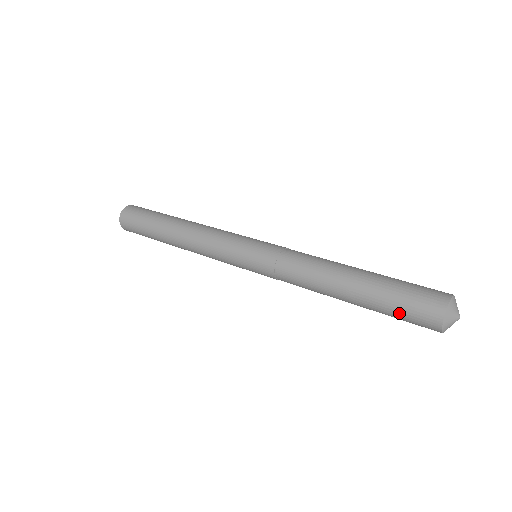
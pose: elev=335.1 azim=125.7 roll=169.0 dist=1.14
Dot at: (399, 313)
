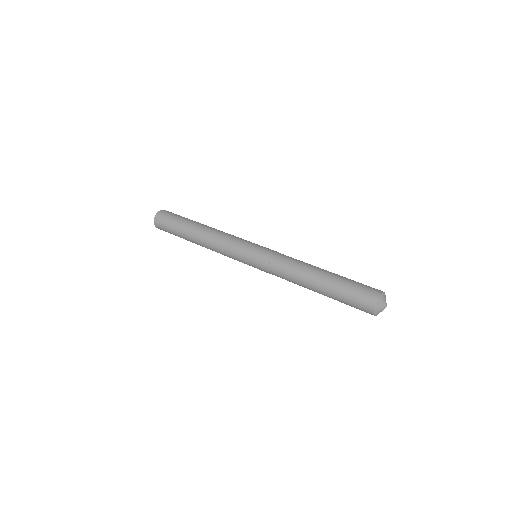
Dot at: (349, 305)
